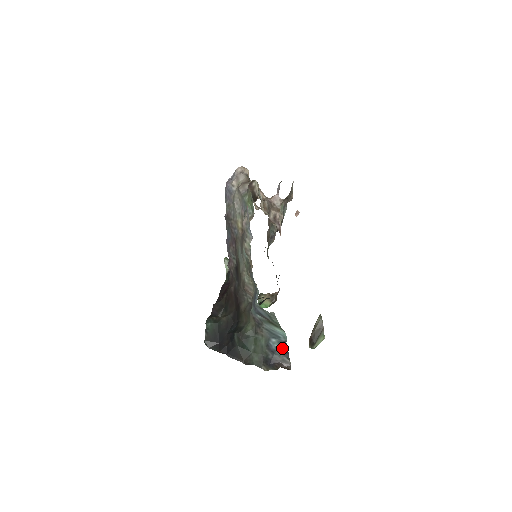
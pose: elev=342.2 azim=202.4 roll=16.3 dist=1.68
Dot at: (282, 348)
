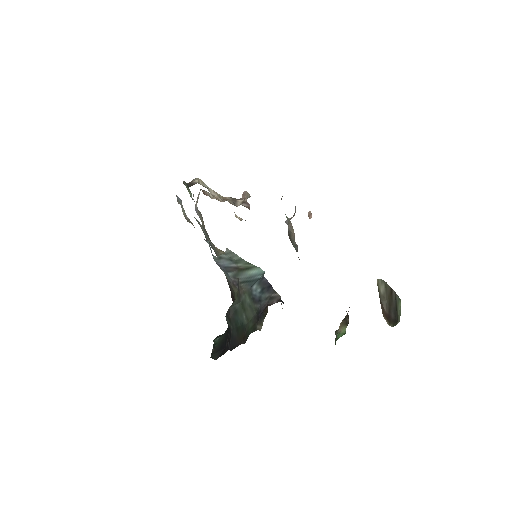
Dot at: (264, 286)
